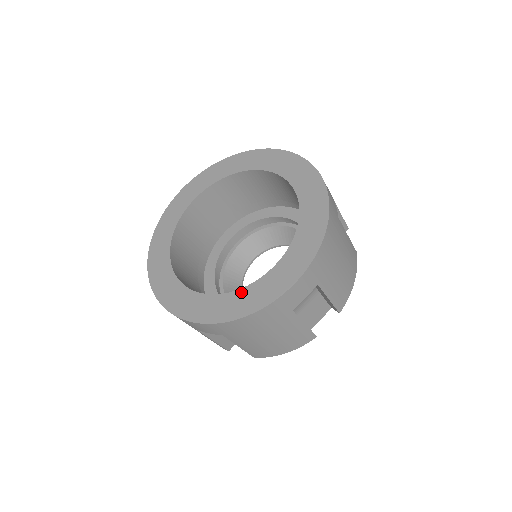
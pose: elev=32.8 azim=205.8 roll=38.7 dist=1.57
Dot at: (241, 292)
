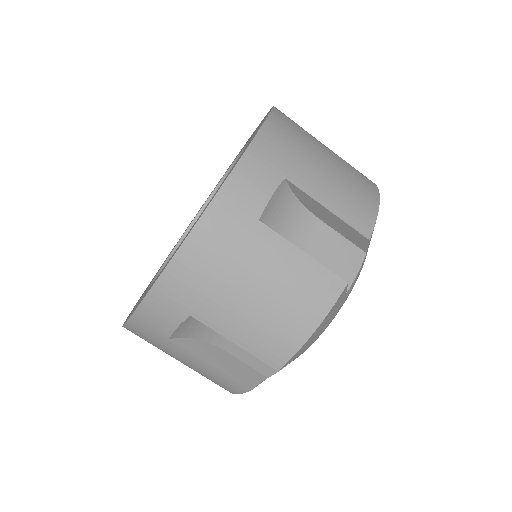
Dot at: occluded
